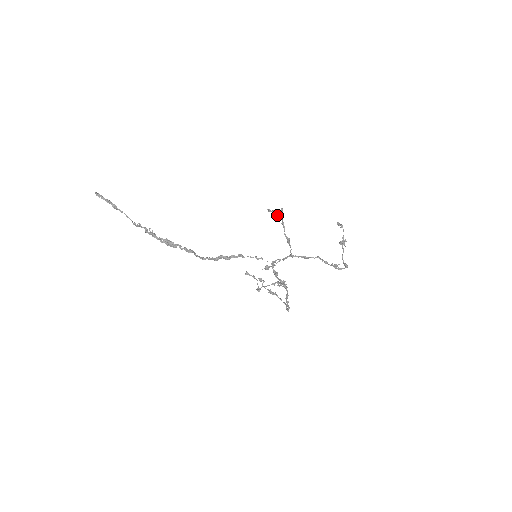
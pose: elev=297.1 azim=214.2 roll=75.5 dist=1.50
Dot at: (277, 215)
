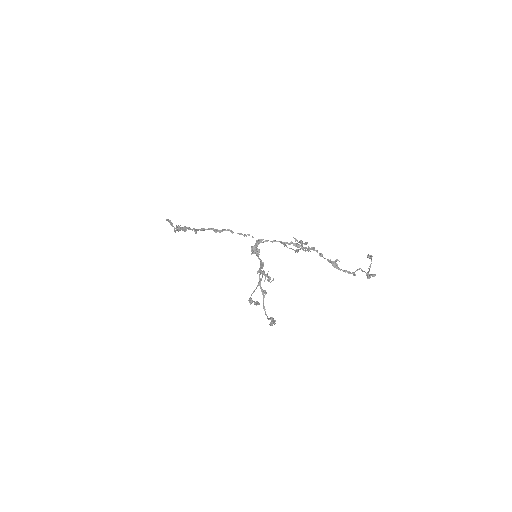
Dot at: (302, 244)
